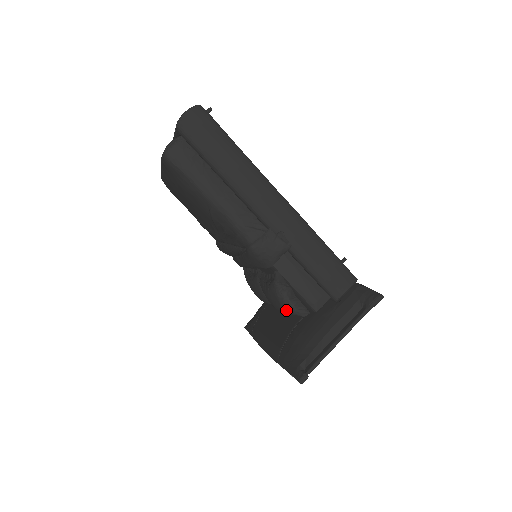
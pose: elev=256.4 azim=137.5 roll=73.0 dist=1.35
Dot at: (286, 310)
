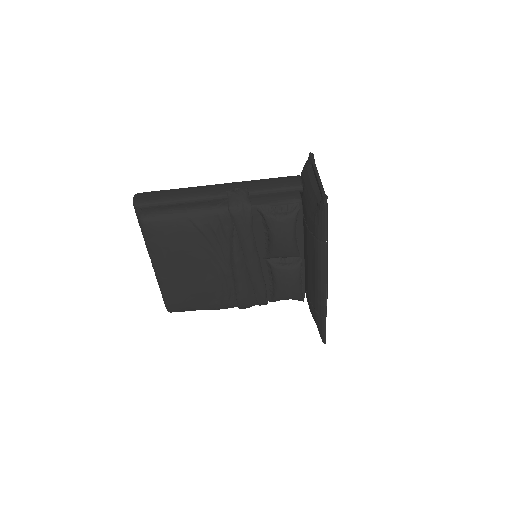
Dot at: (289, 221)
